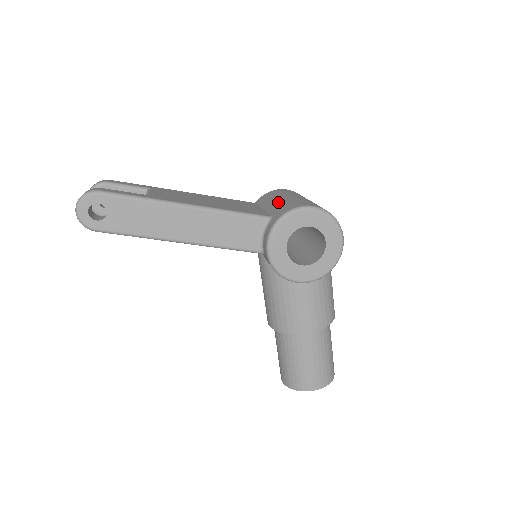
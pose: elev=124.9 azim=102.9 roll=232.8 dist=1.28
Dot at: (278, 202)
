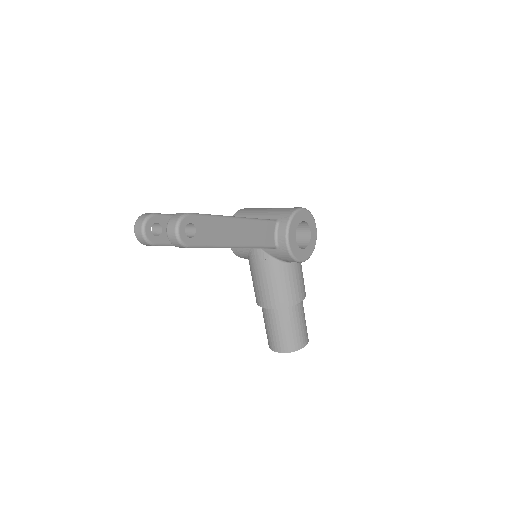
Dot at: (268, 212)
